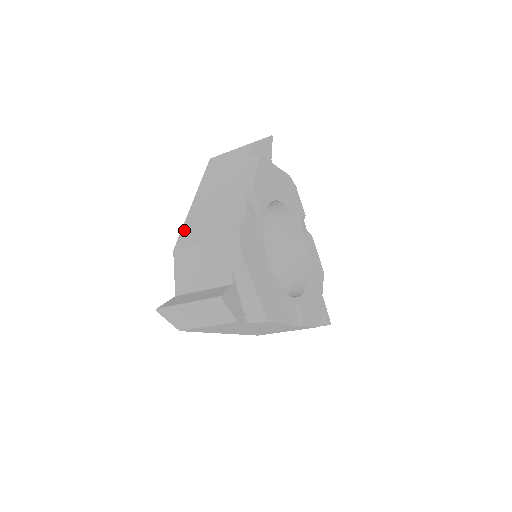
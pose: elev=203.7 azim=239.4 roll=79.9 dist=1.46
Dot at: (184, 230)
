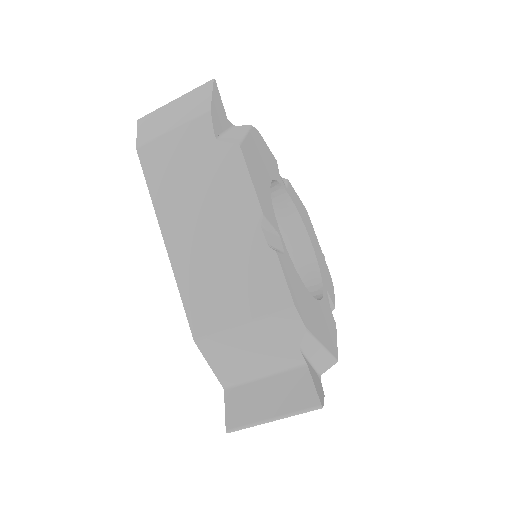
Dot at: occluded
